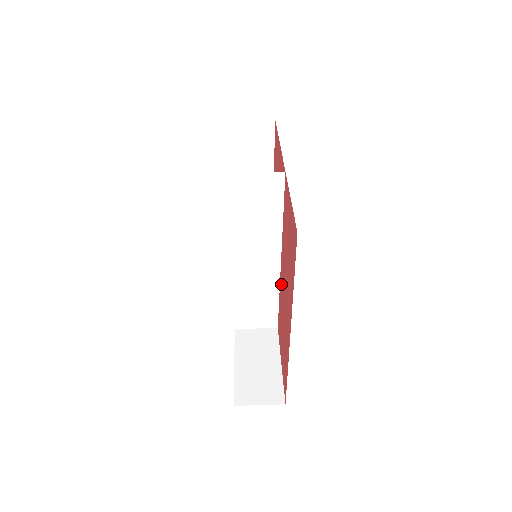
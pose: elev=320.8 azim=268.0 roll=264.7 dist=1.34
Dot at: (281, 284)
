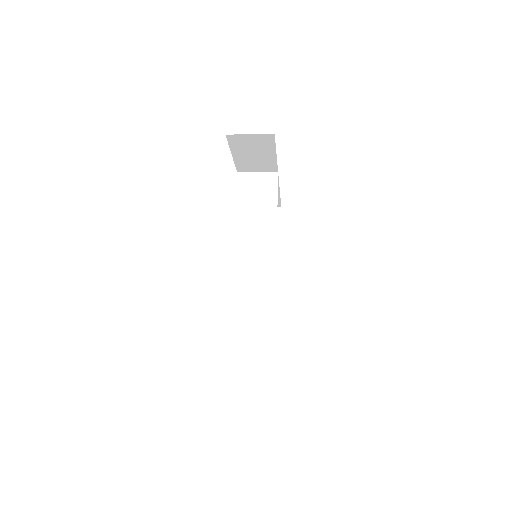
Dot at: occluded
